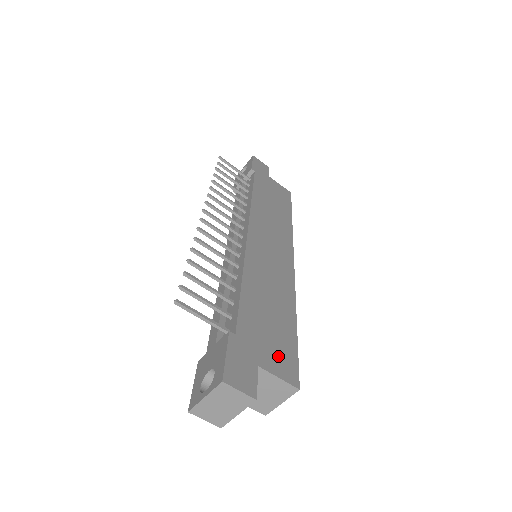
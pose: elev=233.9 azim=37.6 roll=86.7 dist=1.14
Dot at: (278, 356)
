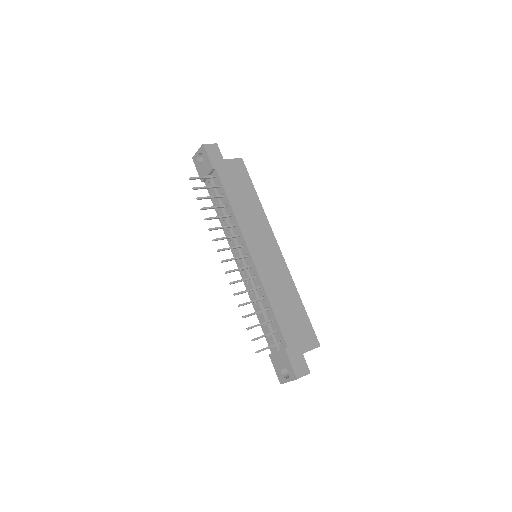
Dot at: (306, 337)
